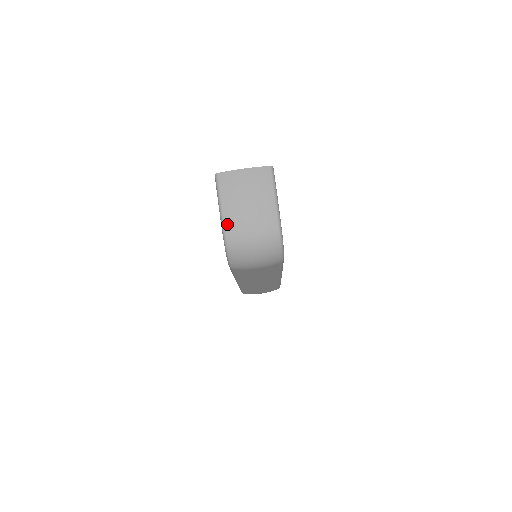
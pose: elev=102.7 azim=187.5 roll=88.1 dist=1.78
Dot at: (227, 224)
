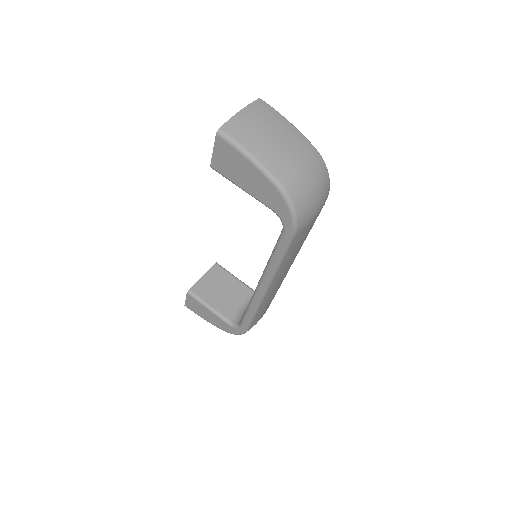
Dot at: (274, 171)
